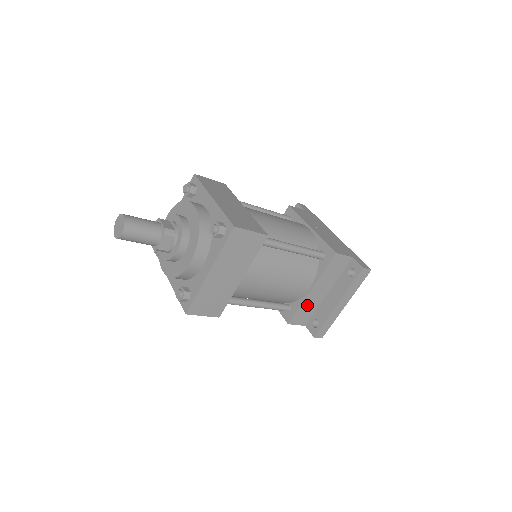
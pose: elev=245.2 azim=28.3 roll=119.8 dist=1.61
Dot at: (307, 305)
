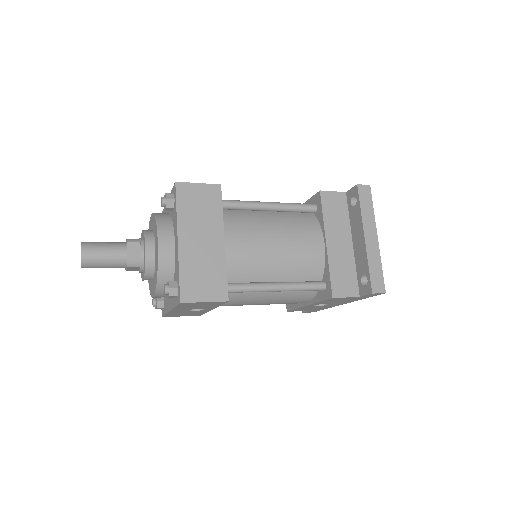
Dot at: (338, 265)
